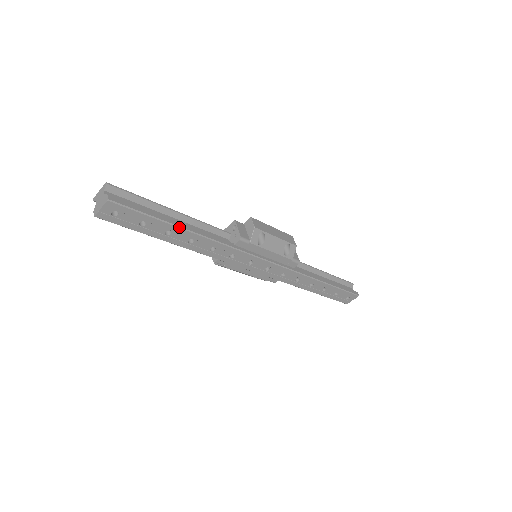
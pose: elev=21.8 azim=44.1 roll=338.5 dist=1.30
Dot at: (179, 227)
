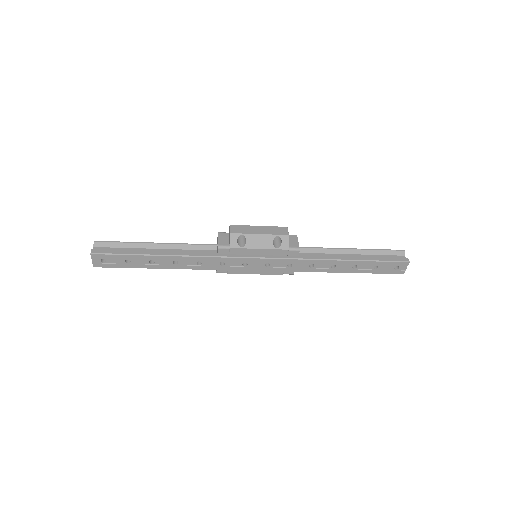
Dot at: (156, 255)
